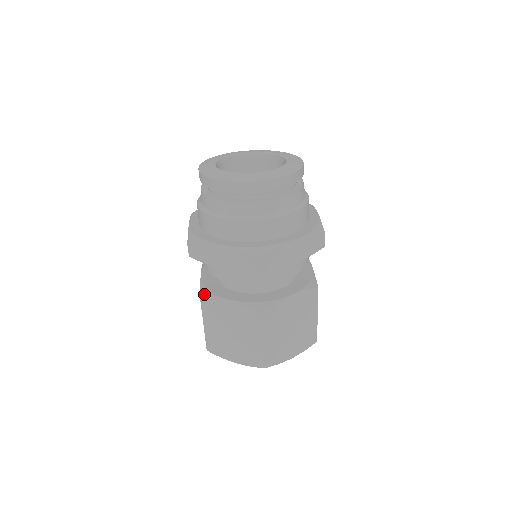
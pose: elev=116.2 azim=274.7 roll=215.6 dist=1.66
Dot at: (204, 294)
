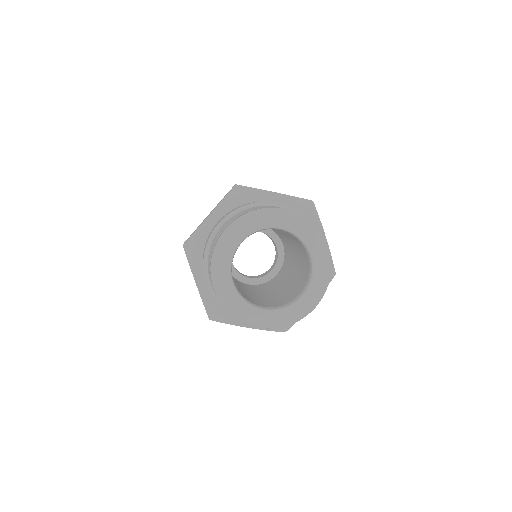
Dot at: occluded
